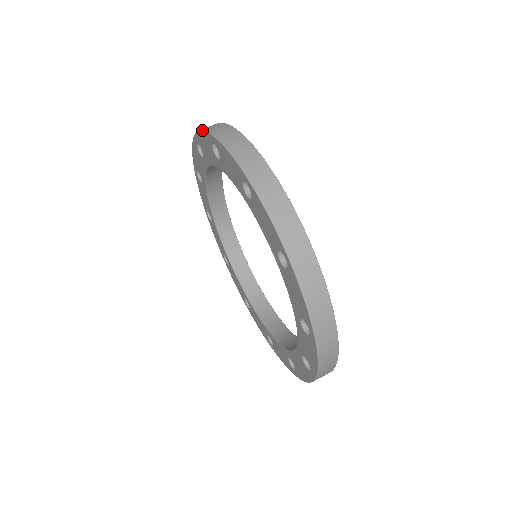
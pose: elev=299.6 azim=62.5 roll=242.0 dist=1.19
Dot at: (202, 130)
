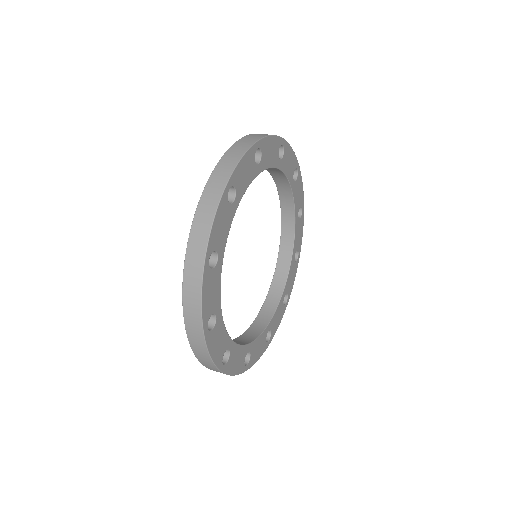
Dot at: occluded
